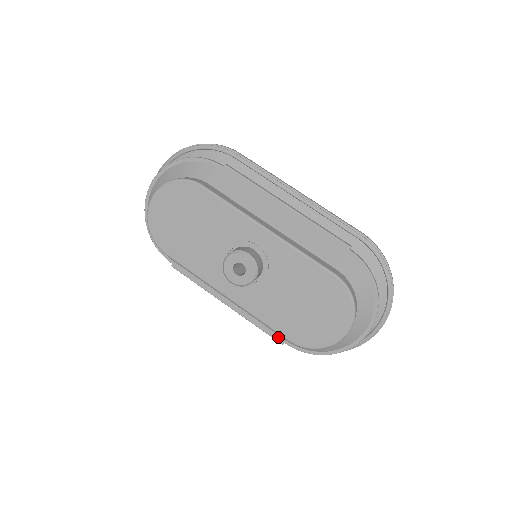
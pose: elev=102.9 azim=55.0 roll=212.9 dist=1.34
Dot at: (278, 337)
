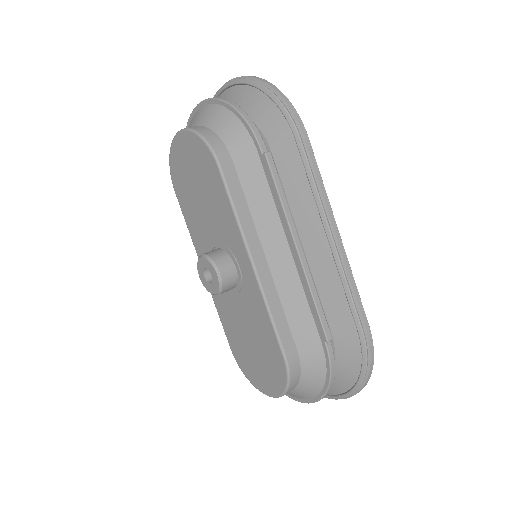
Dot at: occluded
